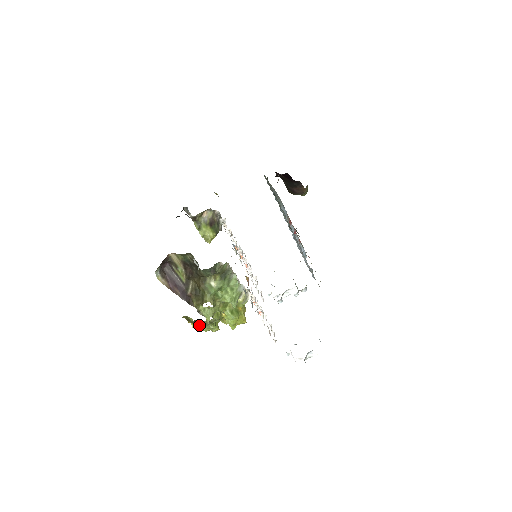
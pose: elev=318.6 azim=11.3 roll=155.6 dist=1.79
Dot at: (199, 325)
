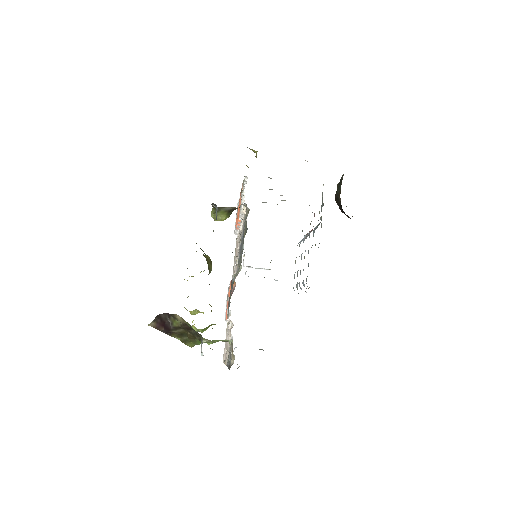
Dot at: occluded
